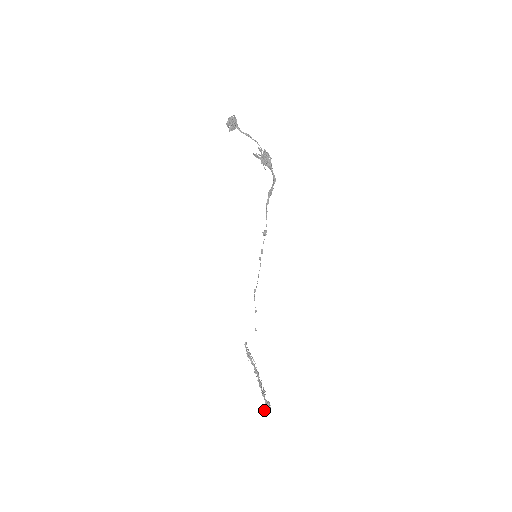
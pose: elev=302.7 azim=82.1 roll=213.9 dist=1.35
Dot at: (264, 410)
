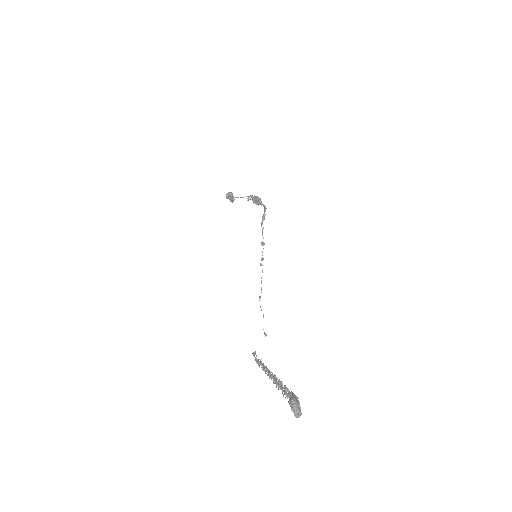
Dot at: occluded
